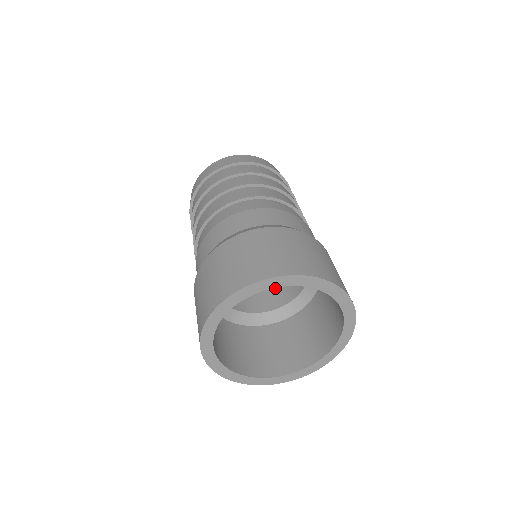
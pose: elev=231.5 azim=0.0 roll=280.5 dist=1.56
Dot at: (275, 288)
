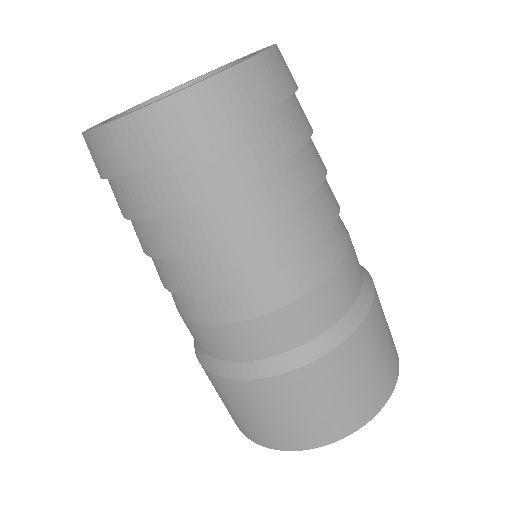
Dot at: occluded
